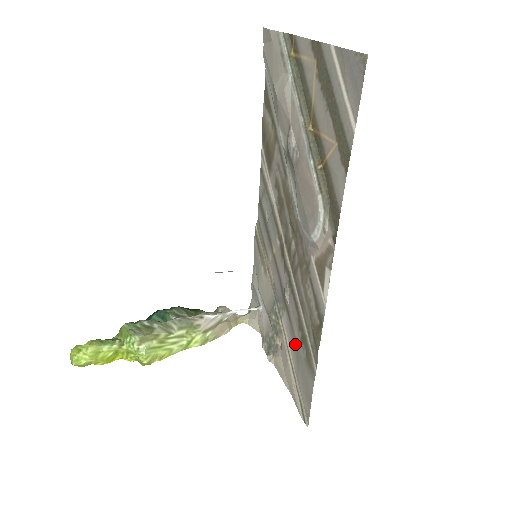
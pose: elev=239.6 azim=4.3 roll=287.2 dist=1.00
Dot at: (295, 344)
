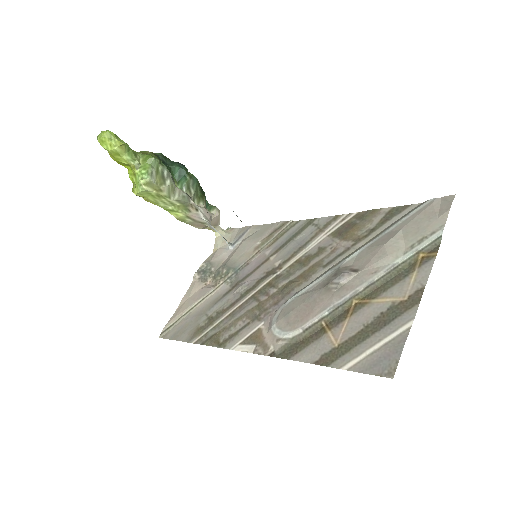
Dot at: (208, 308)
